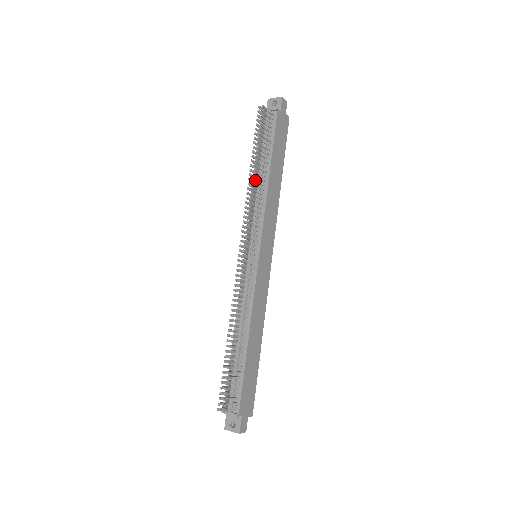
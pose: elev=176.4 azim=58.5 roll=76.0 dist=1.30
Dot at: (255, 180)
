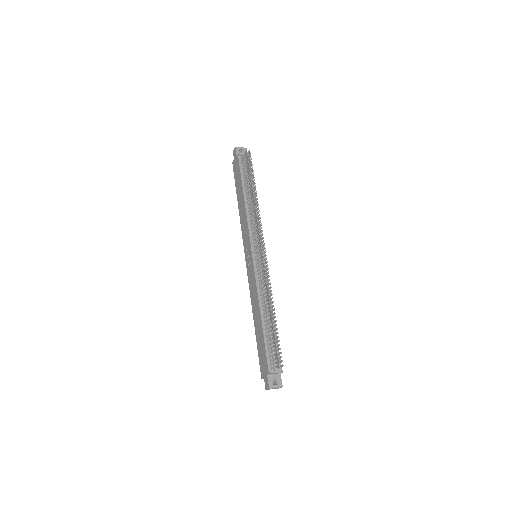
Dot at: (256, 200)
